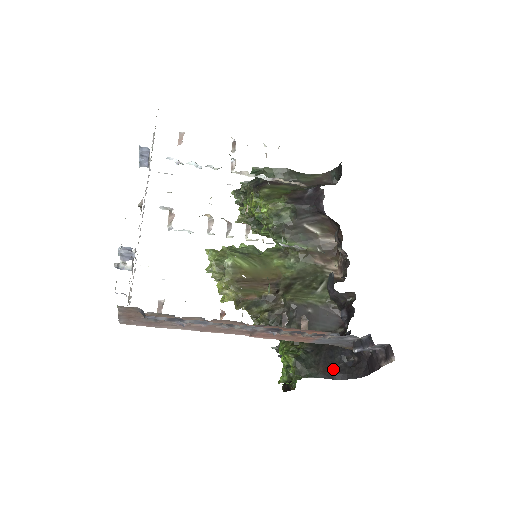
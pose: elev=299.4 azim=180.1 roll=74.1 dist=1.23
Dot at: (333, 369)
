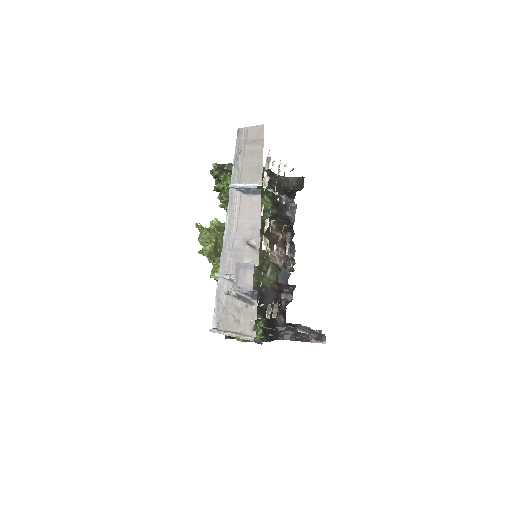
Dot at: (274, 334)
